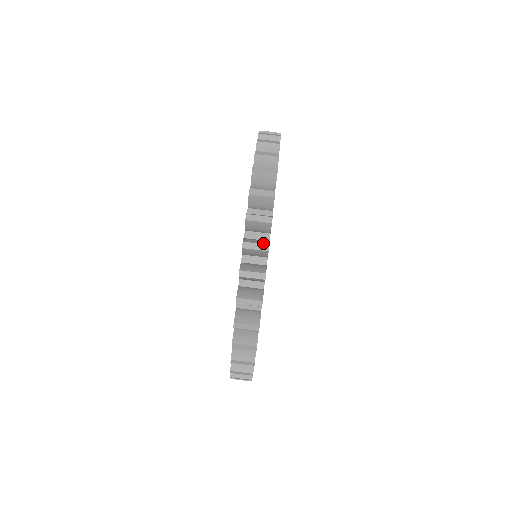
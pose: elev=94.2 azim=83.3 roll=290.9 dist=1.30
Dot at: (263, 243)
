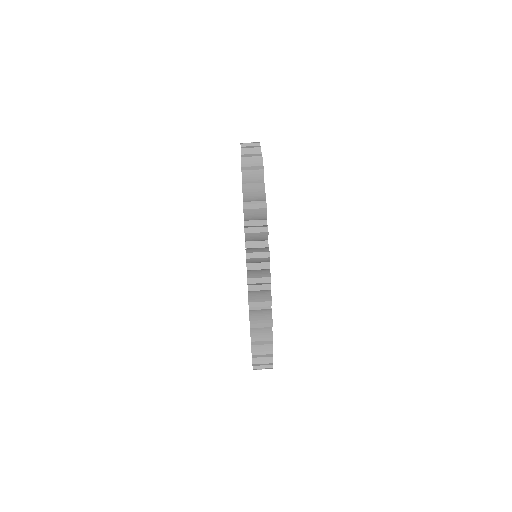
Dot at: (258, 167)
